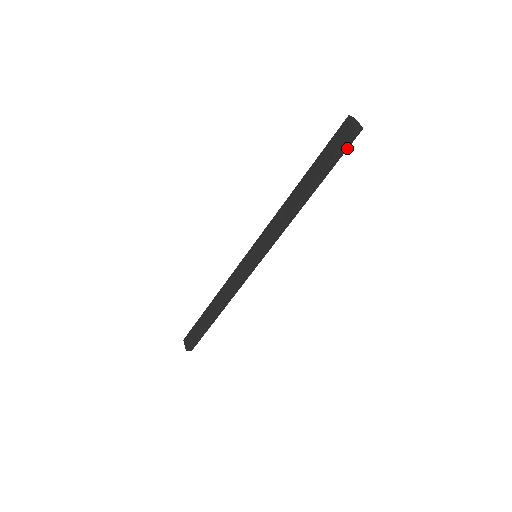
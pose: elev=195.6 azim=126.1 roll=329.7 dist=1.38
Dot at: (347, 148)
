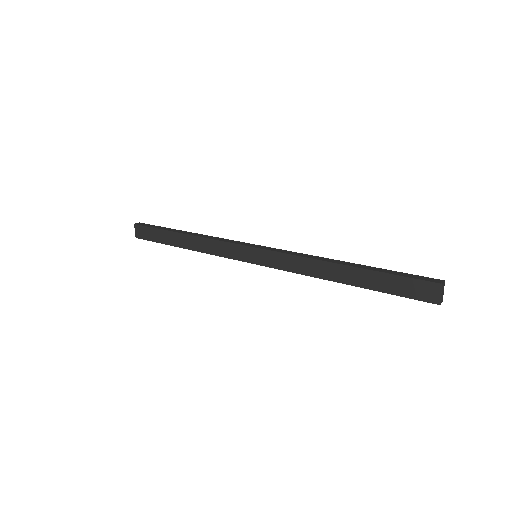
Dot at: occluded
